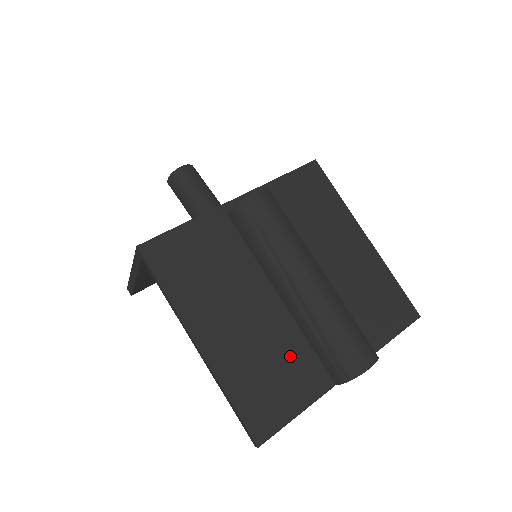
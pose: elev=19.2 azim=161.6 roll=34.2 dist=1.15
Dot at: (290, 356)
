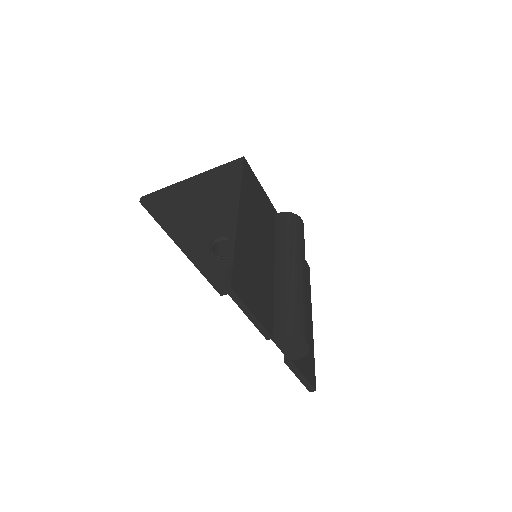
Dot at: (265, 291)
